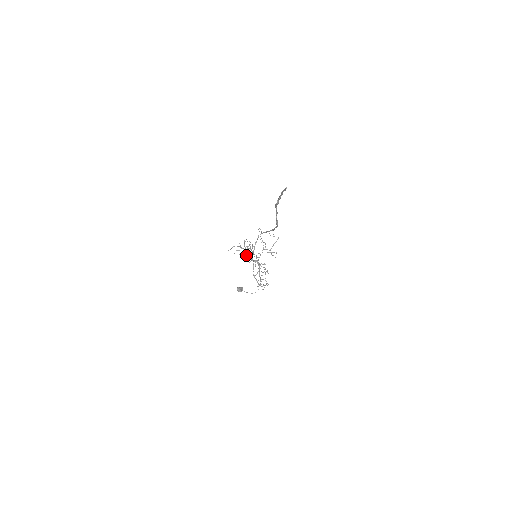
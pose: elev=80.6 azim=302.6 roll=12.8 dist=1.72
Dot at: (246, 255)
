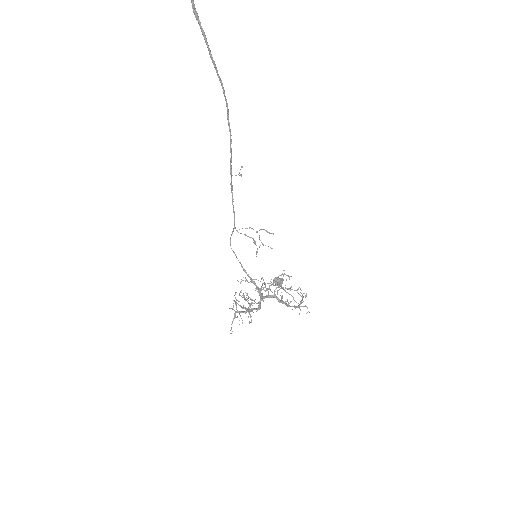
Dot at: occluded
